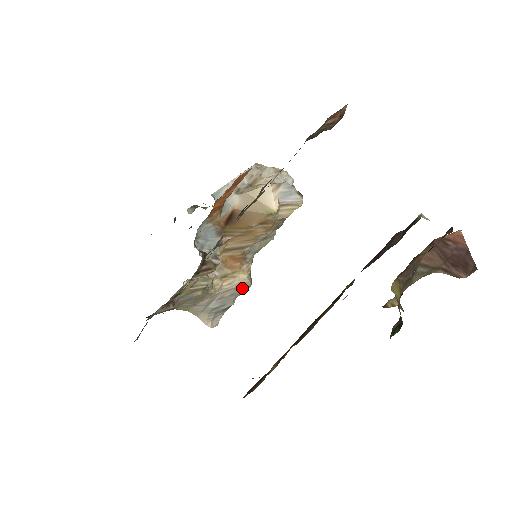
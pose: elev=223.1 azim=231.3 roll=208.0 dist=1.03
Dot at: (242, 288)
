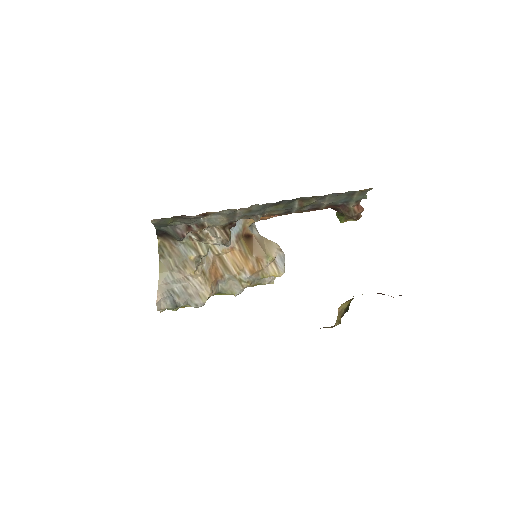
Dot at: (199, 299)
